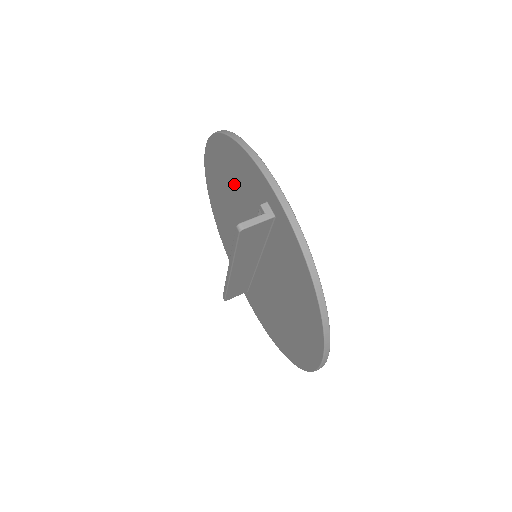
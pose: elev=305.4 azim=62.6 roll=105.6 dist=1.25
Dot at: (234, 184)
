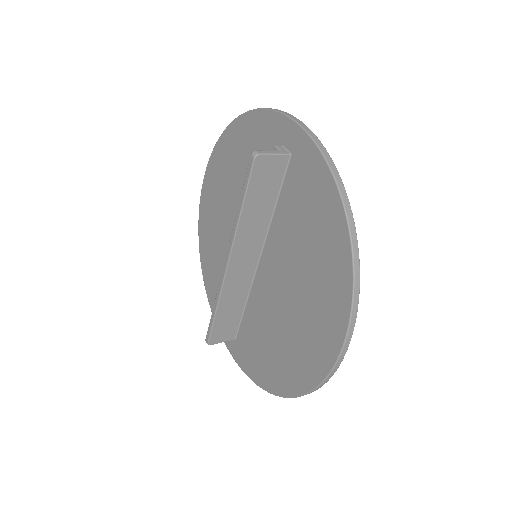
Dot at: (238, 175)
